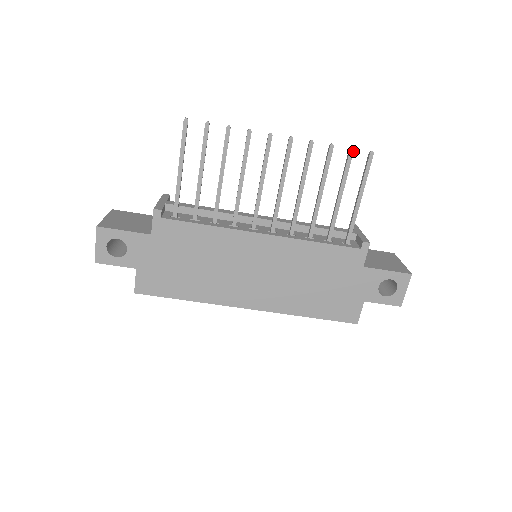
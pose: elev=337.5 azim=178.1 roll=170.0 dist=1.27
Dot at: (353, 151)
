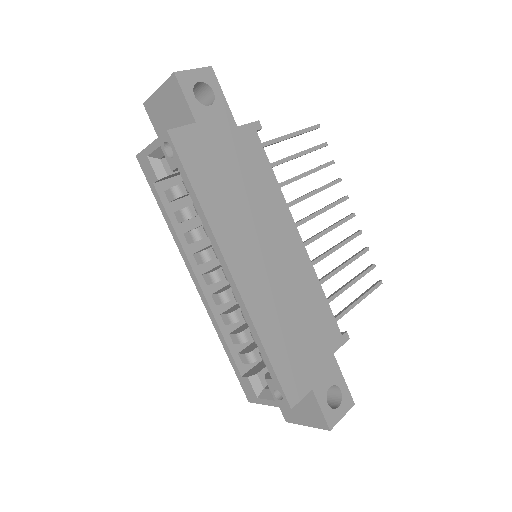
Dot at: occluded
